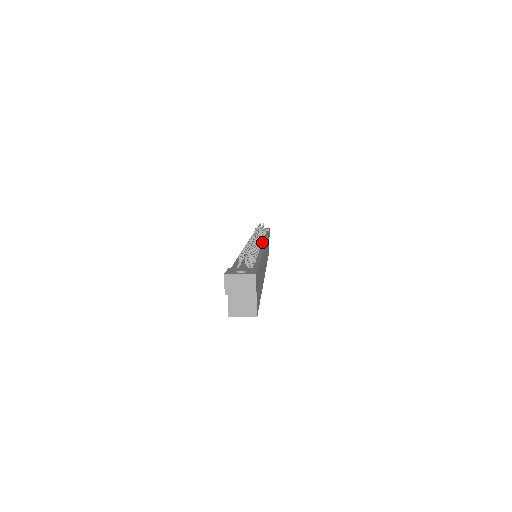
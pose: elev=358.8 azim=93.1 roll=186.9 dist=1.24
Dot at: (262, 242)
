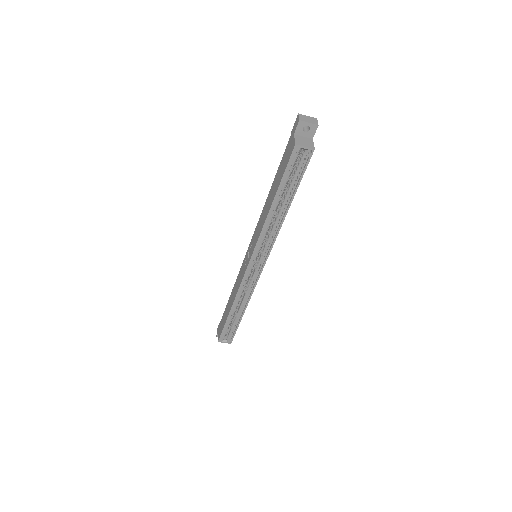
Dot at: occluded
